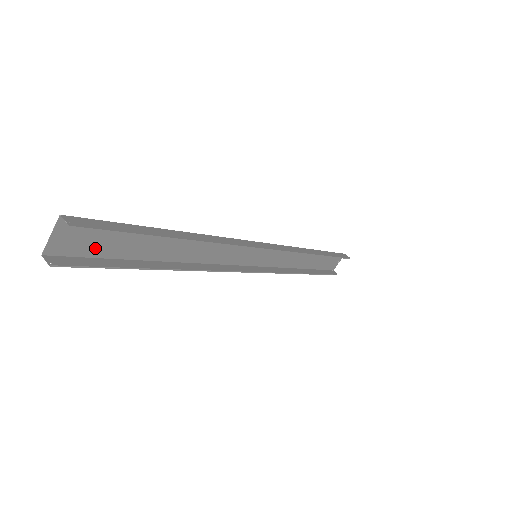
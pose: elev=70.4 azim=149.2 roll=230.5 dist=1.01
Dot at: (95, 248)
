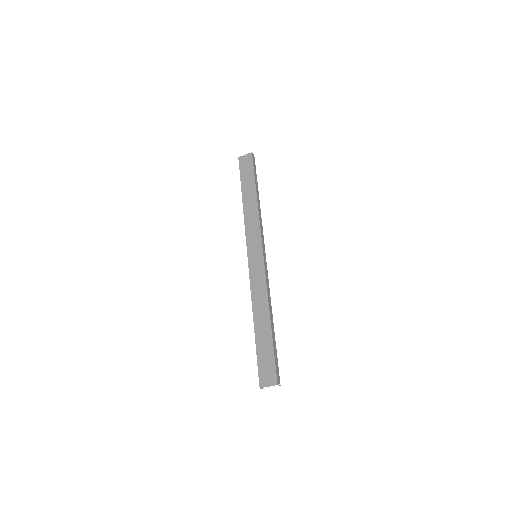
Dot at: (262, 364)
